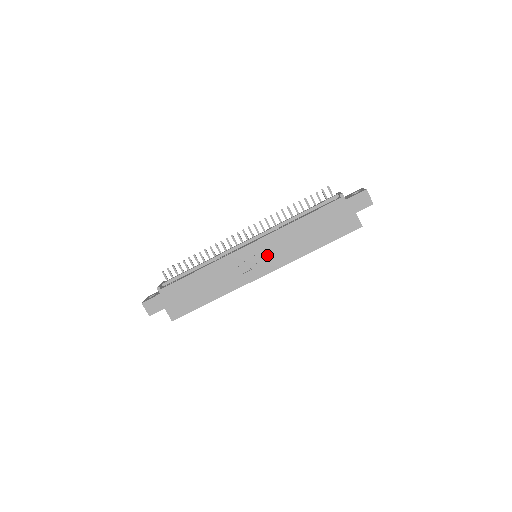
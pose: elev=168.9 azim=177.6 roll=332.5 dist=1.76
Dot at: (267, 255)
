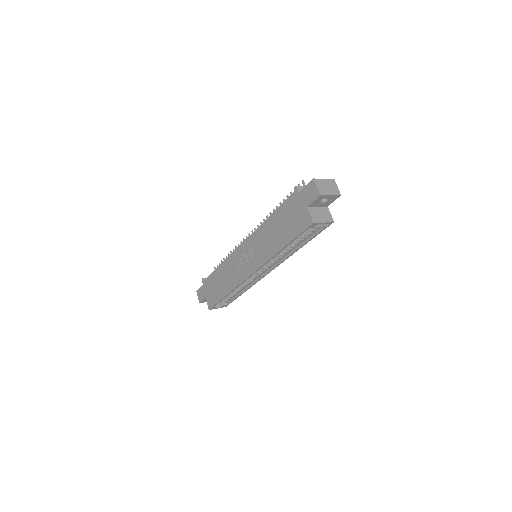
Dot at: (252, 254)
